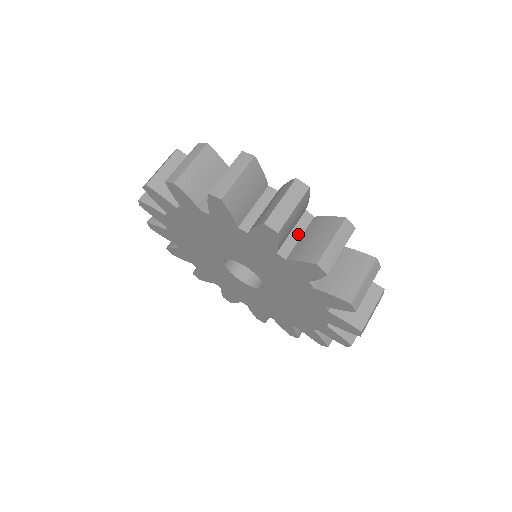
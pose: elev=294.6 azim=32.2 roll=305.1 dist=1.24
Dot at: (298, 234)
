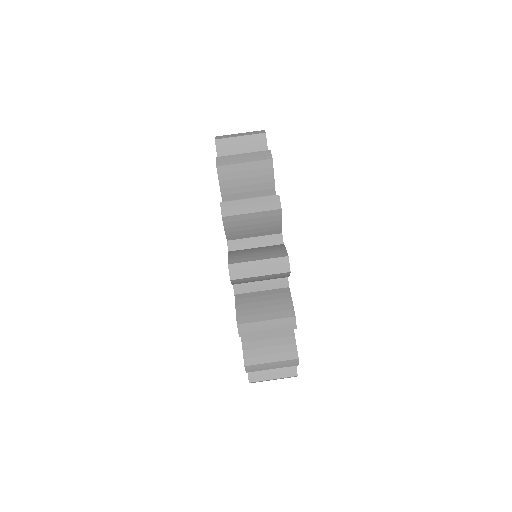
Dot at: (263, 287)
